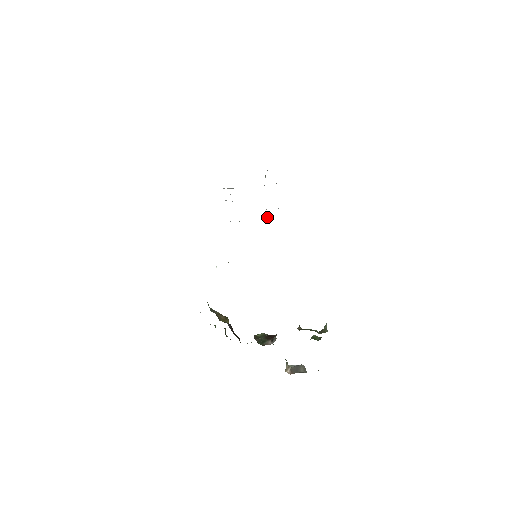
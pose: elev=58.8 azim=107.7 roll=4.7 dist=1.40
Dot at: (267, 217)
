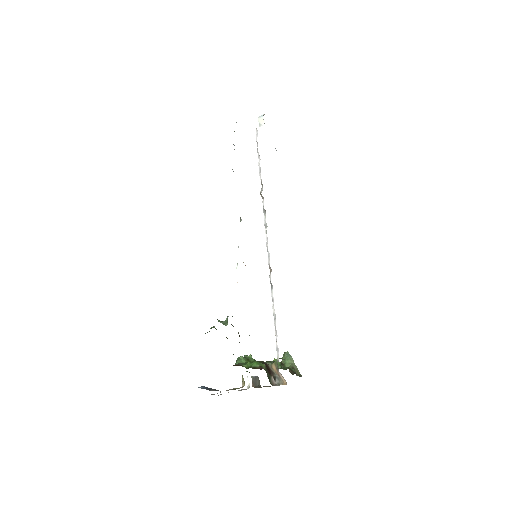
Dot at: (263, 198)
